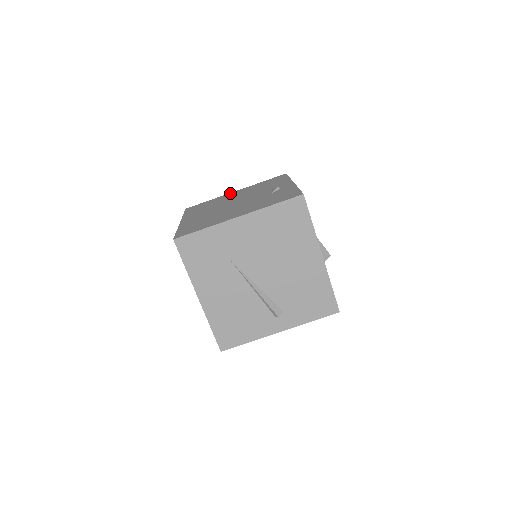
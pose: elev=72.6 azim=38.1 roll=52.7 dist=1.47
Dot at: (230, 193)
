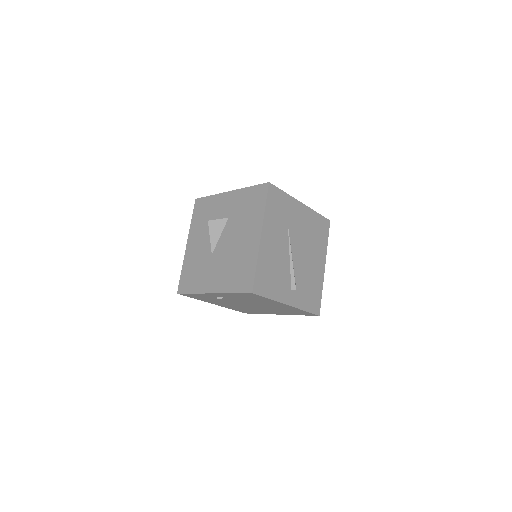
Dot at: occluded
